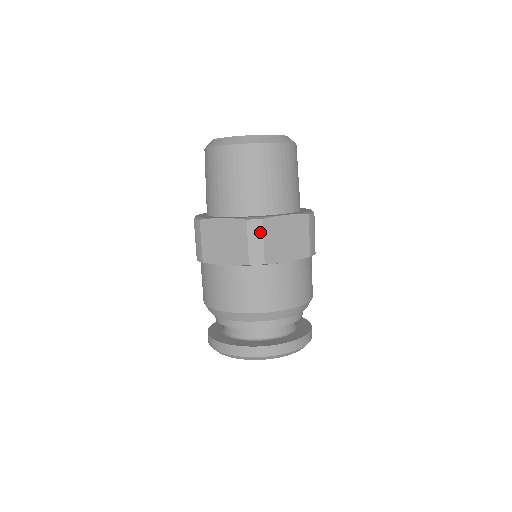
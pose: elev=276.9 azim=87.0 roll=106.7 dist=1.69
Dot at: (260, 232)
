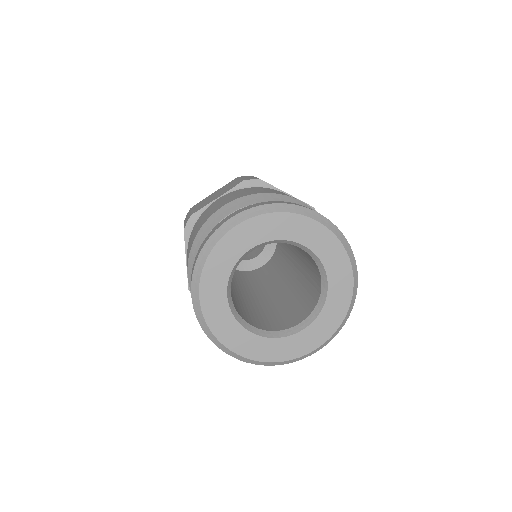
Dot at: occluded
